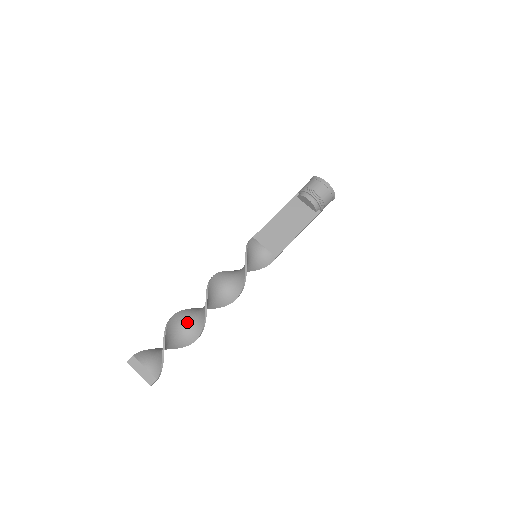
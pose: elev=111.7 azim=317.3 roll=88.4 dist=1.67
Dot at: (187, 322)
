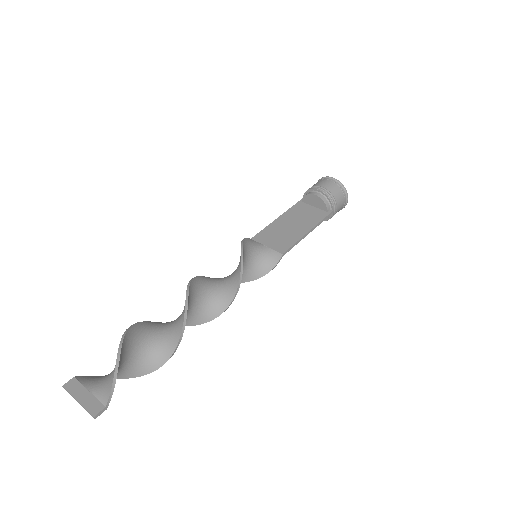
Dot at: (160, 330)
